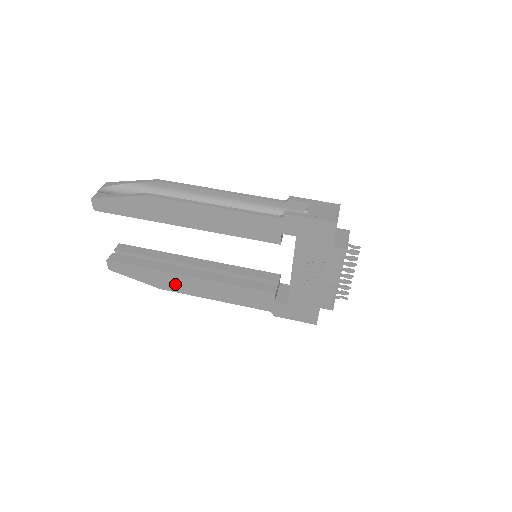
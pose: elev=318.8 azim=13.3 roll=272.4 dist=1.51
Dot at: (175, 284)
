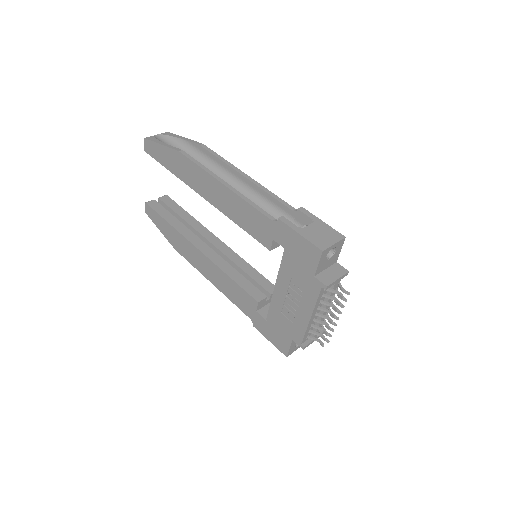
Dot at: (186, 250)
